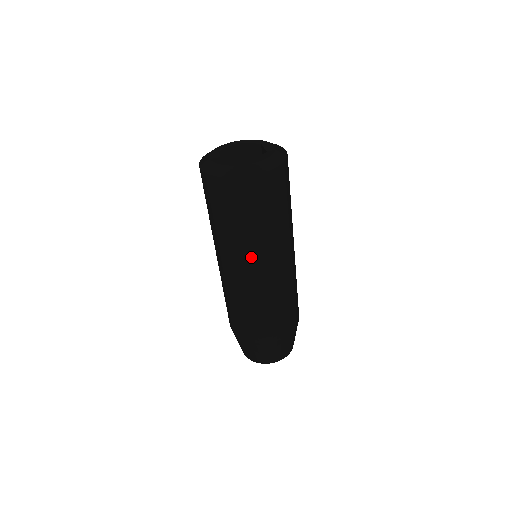
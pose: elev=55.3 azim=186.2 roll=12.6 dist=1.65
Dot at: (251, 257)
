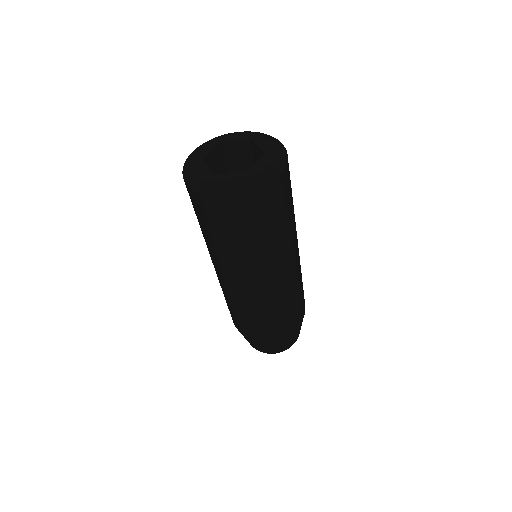
Dot at: (217, 262)
